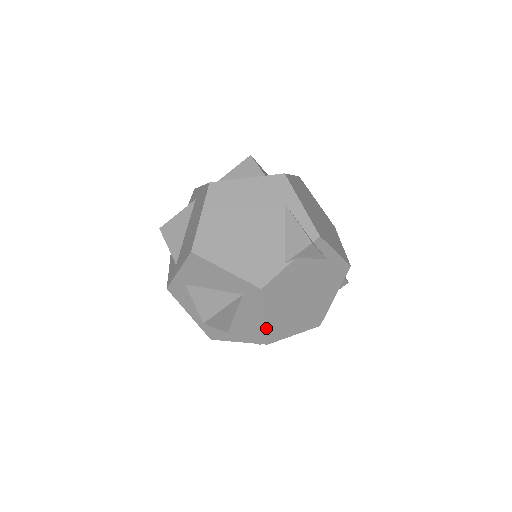
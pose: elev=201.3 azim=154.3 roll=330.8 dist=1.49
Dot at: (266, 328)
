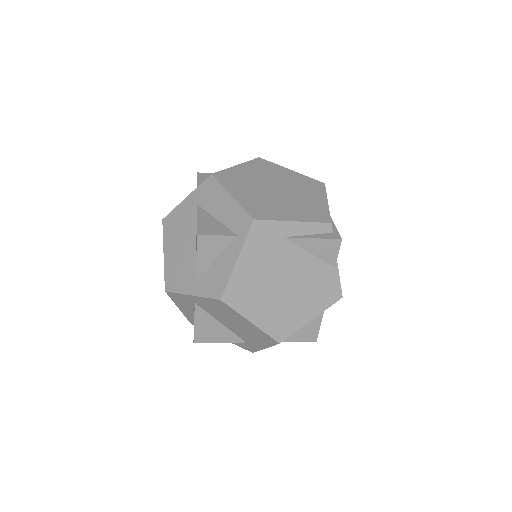
Dot at: occluded
